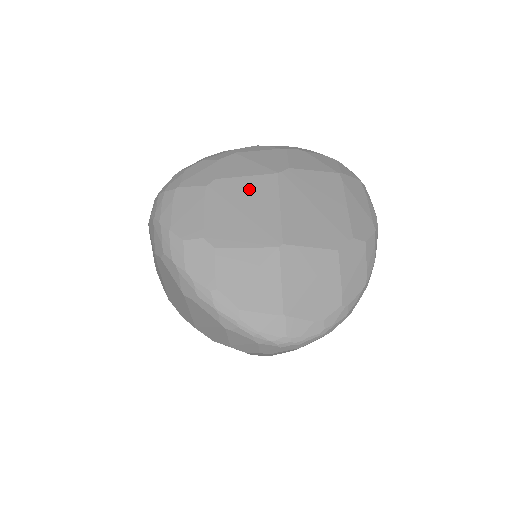
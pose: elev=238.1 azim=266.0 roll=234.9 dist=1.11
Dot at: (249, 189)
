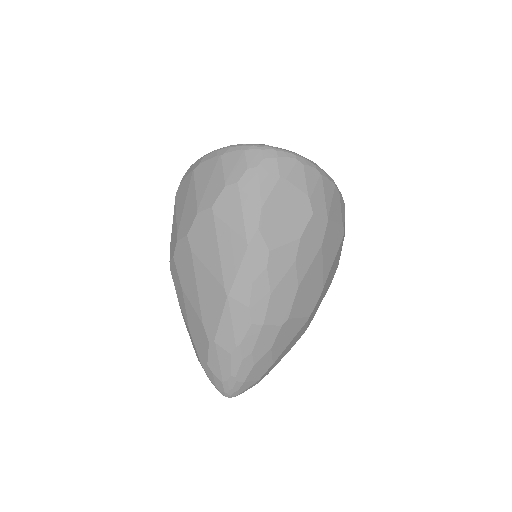
Dot at: occluded
